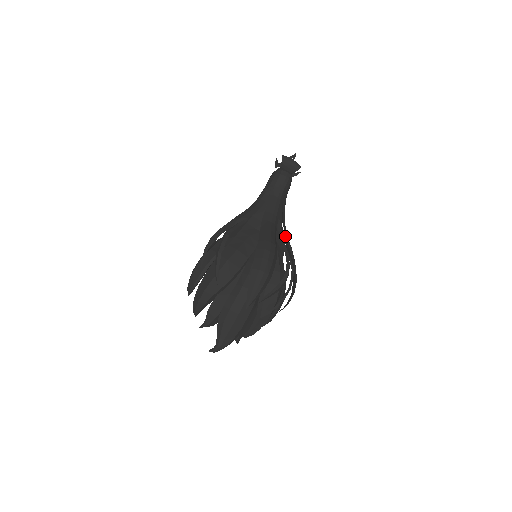
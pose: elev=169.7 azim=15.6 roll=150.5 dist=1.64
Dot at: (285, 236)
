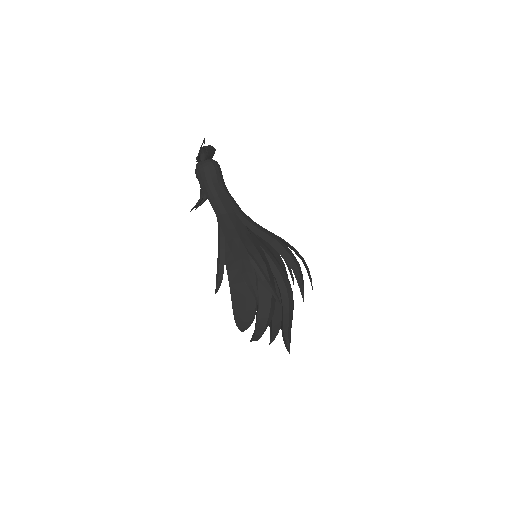
Dot at: occluded
